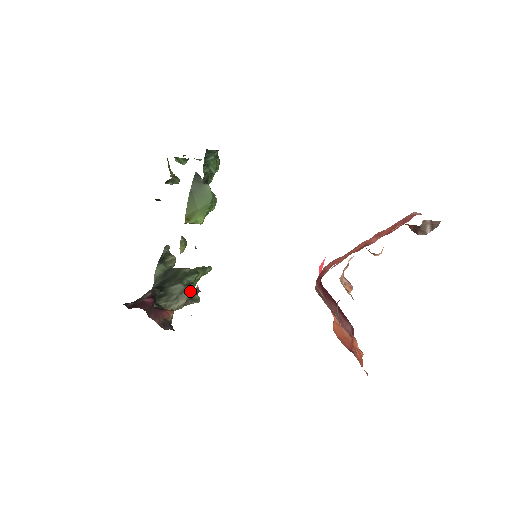
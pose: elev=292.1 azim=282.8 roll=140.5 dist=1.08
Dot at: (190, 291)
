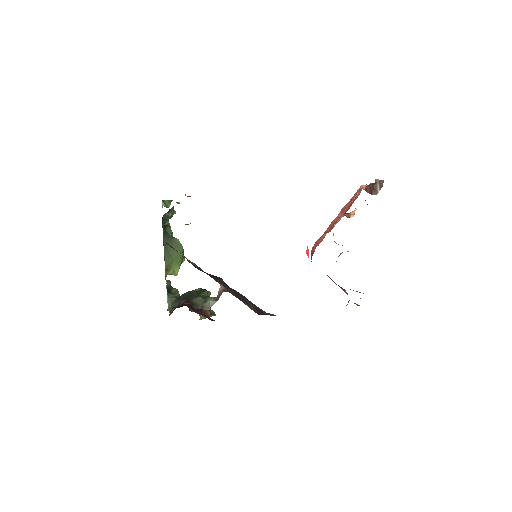
Dot at: (211, 299)
